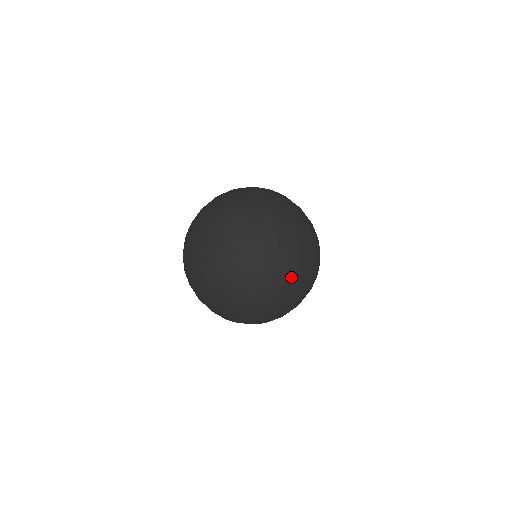
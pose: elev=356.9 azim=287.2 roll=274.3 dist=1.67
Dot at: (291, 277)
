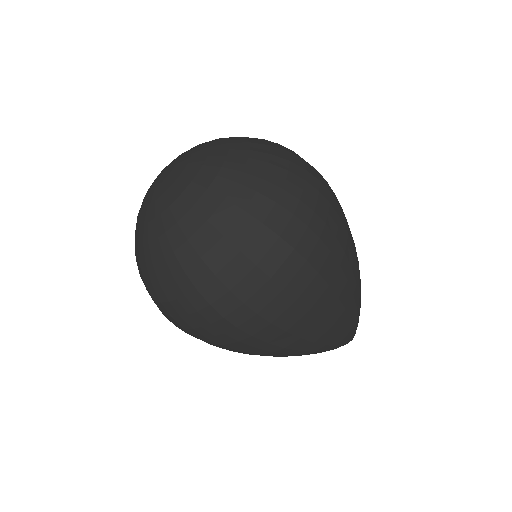
Dot at: (242, 195)
